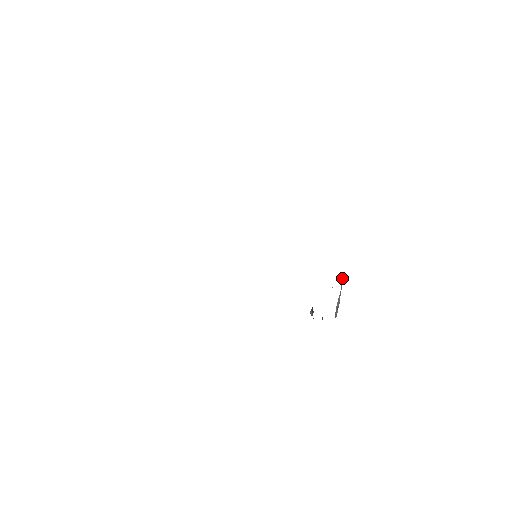
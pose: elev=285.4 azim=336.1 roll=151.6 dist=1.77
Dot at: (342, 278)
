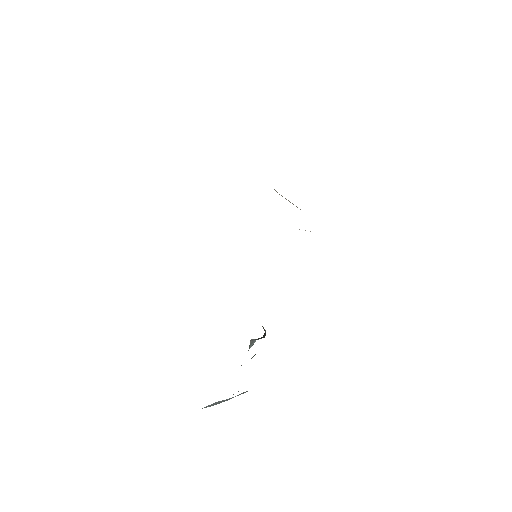
Dot at: occluded
